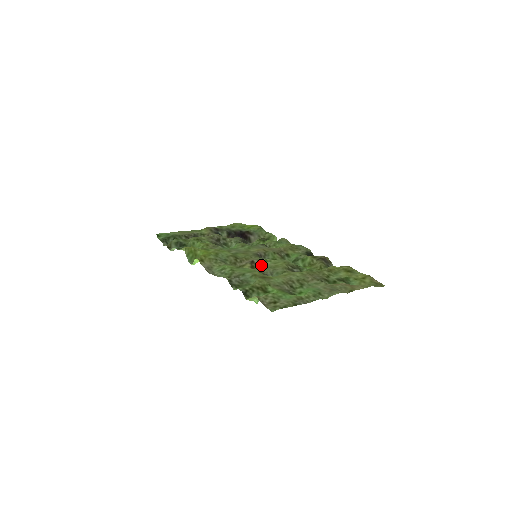
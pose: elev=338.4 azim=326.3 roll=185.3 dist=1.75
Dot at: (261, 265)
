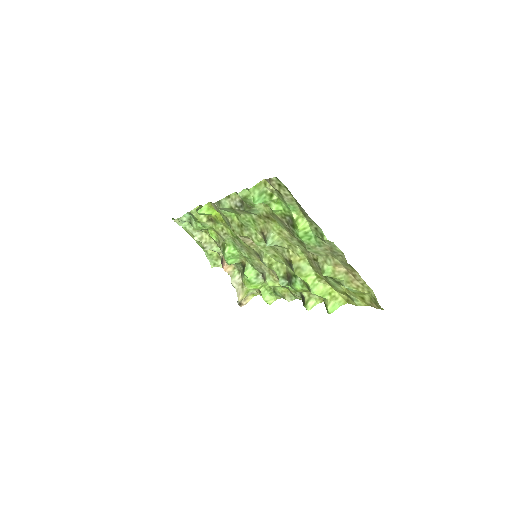
Dot at: (260, 249)
